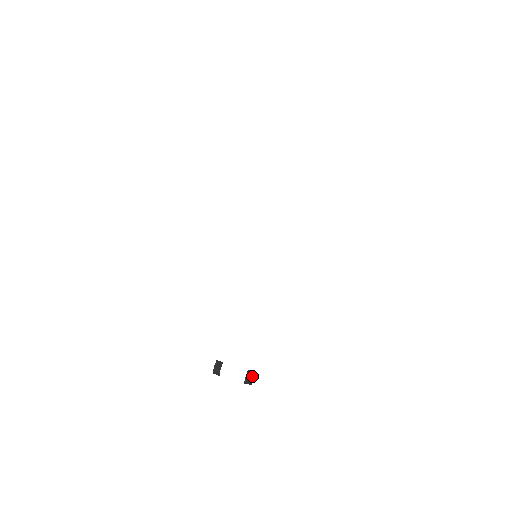
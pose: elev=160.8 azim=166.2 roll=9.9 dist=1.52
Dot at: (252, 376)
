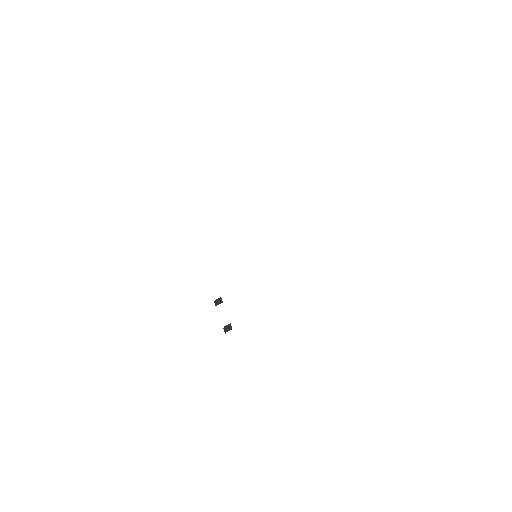
Dot at: (228, 330)
